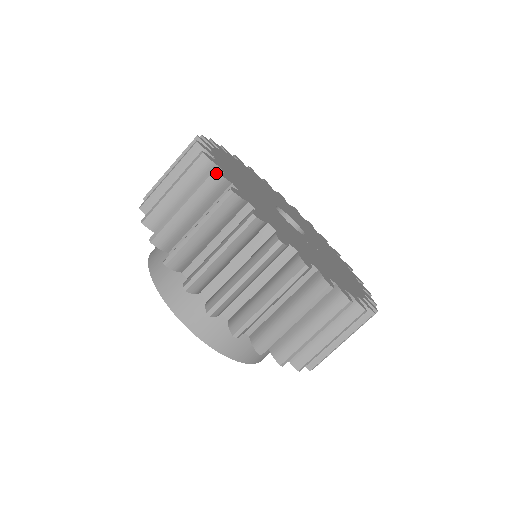
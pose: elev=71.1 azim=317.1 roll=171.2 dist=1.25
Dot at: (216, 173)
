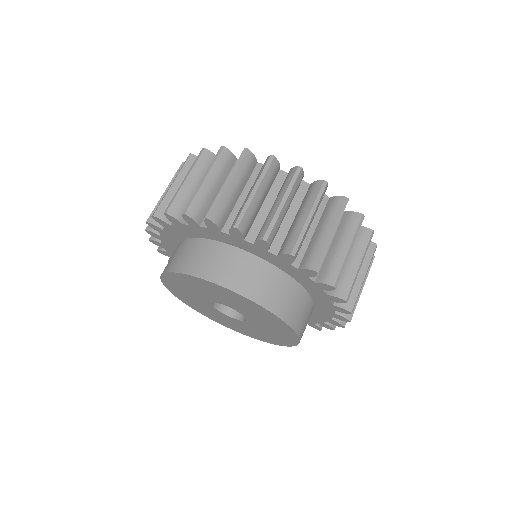
Dot at: (192, 155)
